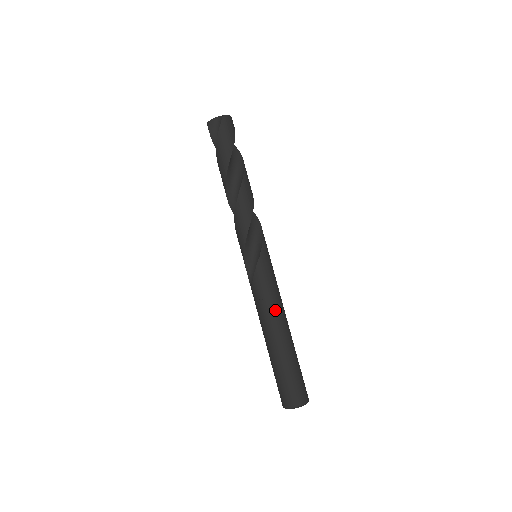
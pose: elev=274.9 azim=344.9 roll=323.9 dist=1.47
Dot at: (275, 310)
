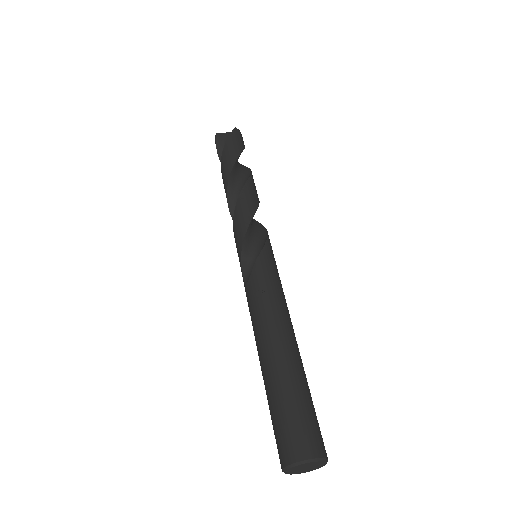
Dot at: (280, 310)
